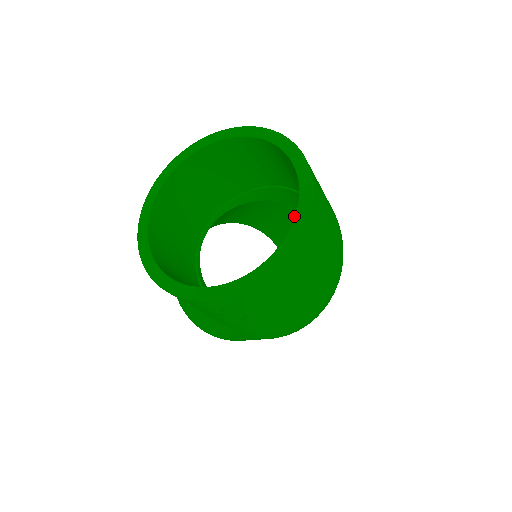
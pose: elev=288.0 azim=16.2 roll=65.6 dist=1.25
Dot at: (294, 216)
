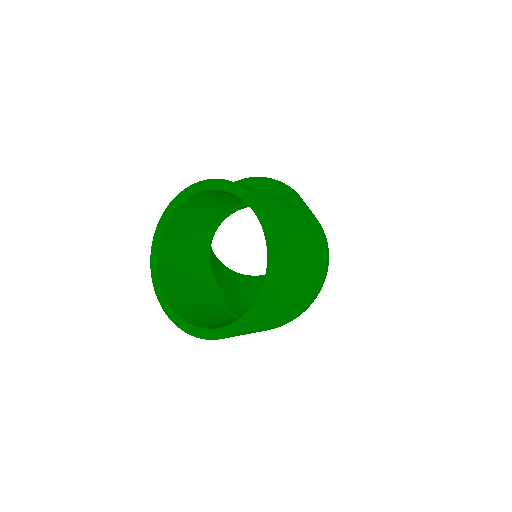
Dot at: occluded
